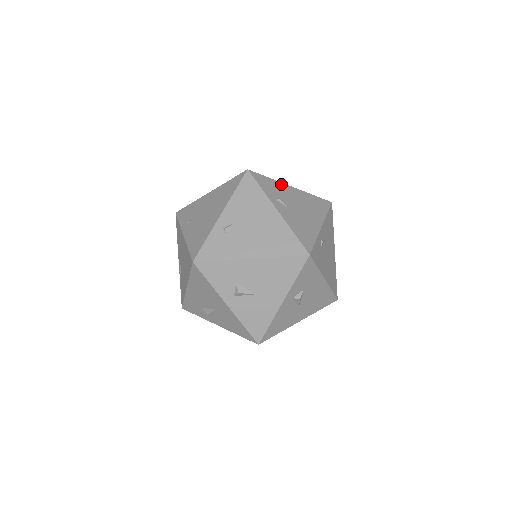
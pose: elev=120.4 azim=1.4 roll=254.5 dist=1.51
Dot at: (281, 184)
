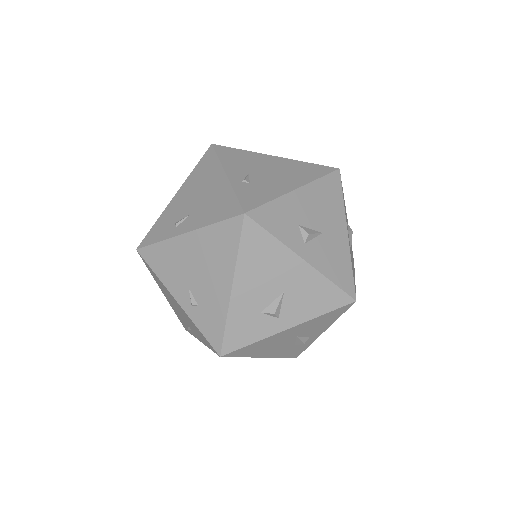
Dot at: occluded
